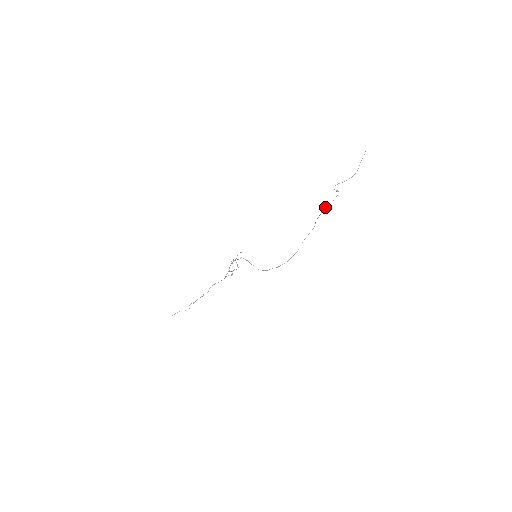
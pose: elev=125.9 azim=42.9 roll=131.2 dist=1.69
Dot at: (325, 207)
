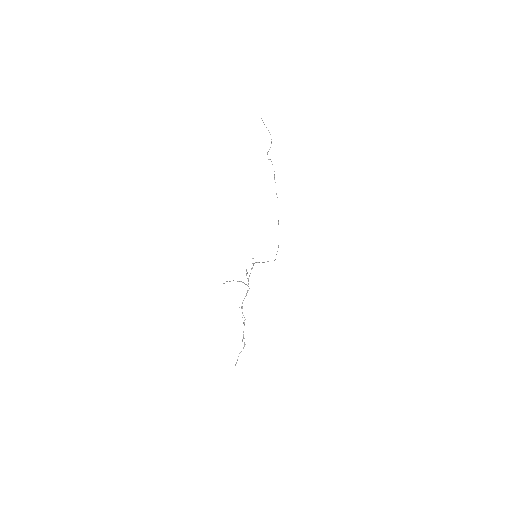
Dot at: occluded
